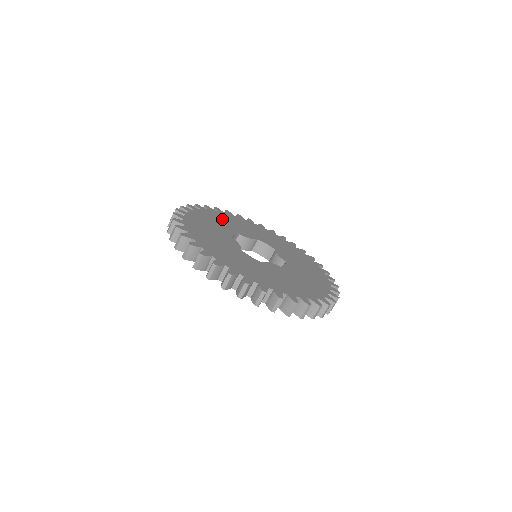
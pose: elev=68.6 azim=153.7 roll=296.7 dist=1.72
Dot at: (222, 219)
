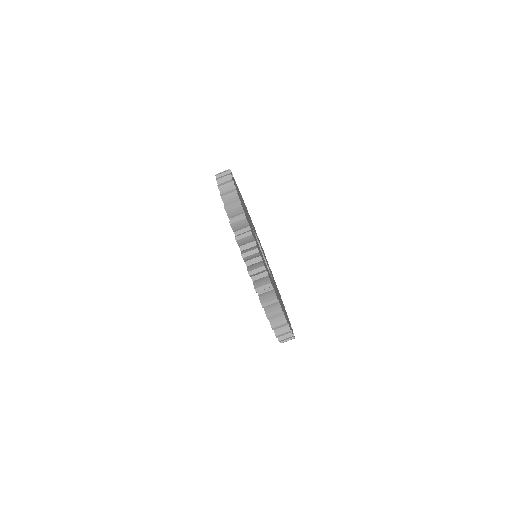
Dot at: occluded
